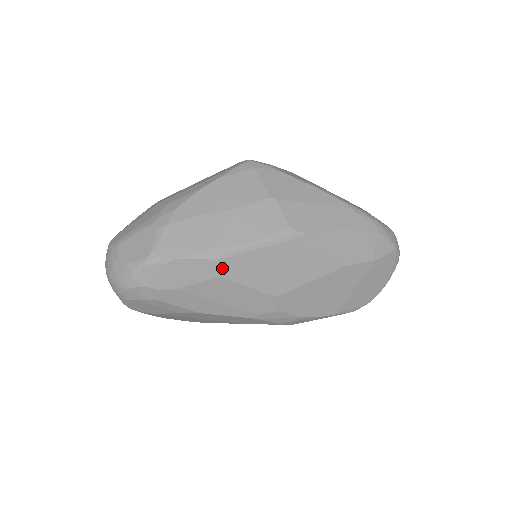
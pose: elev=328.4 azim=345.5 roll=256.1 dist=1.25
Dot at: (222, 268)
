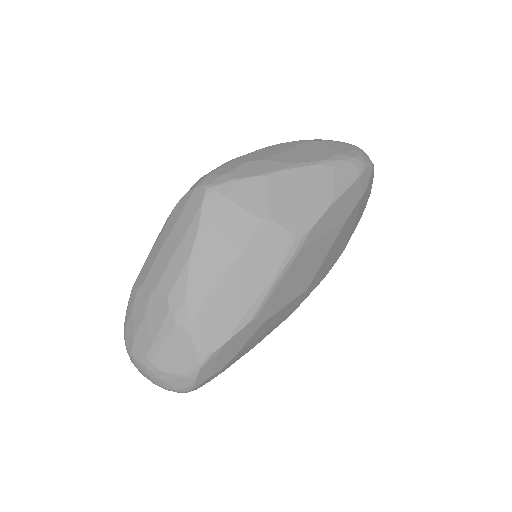
Dot at: (263, 315)
